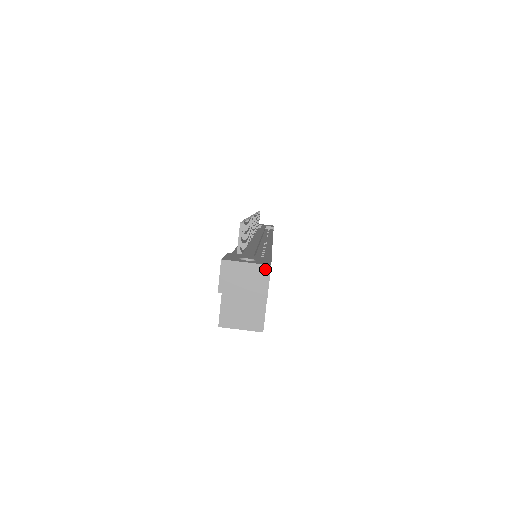
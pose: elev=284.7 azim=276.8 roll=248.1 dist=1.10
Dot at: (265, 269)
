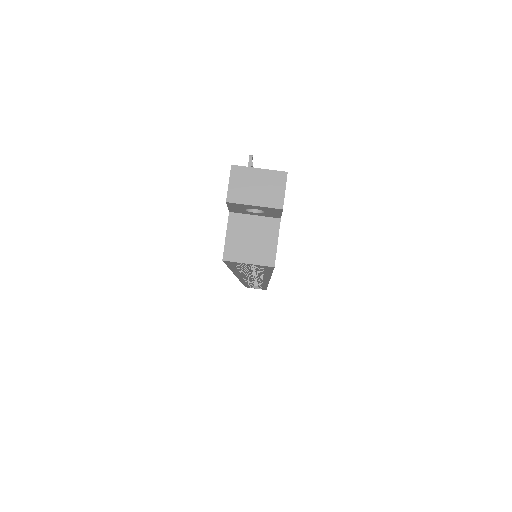
Dot at: (281, 176)
